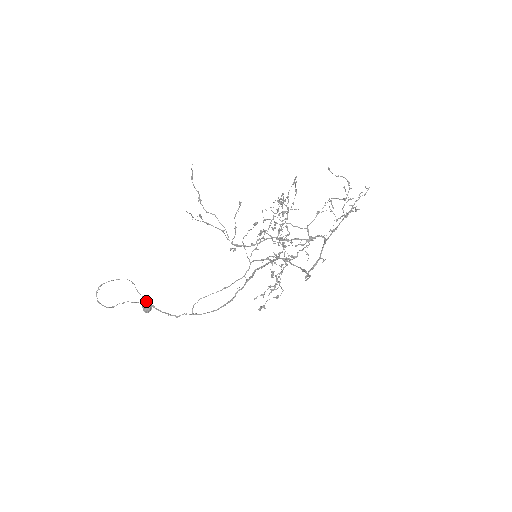
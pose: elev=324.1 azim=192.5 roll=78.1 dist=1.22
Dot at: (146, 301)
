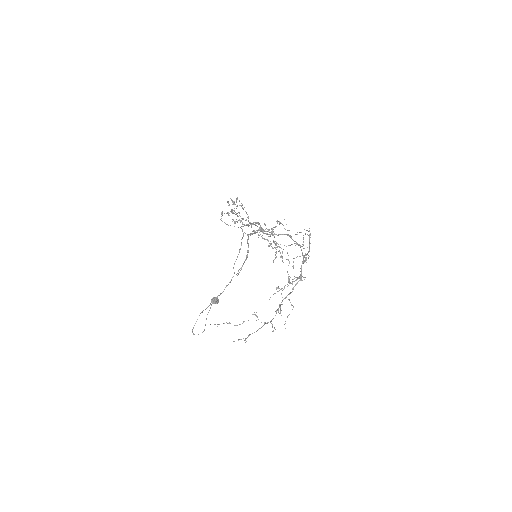
Dot at: (212, 301)
